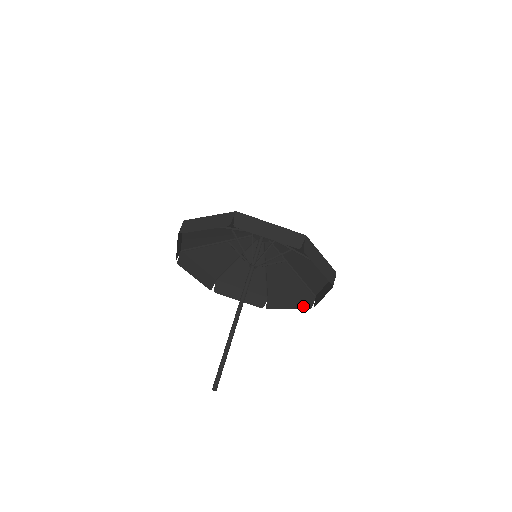
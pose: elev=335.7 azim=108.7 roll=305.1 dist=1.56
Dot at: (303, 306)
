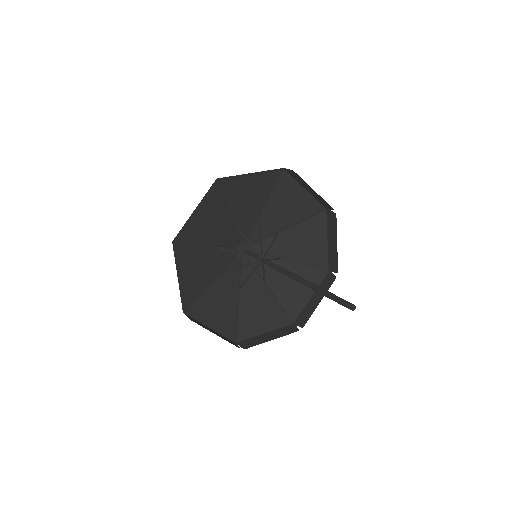
Dot at: (289, 332)
